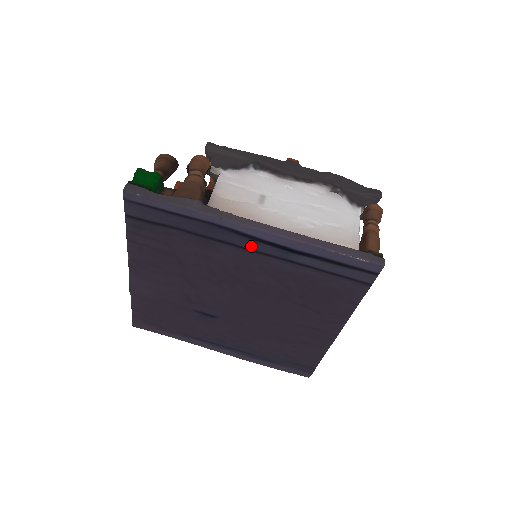
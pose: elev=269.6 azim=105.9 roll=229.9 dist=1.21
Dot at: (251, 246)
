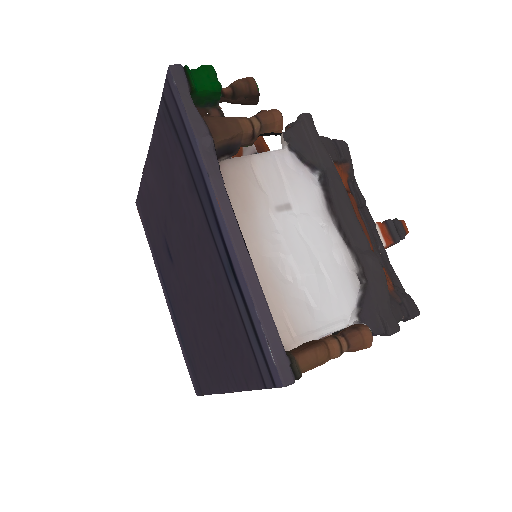
Dot at: (214, 229)
